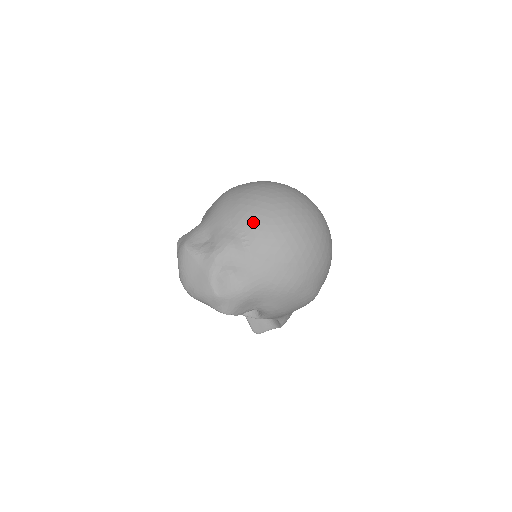
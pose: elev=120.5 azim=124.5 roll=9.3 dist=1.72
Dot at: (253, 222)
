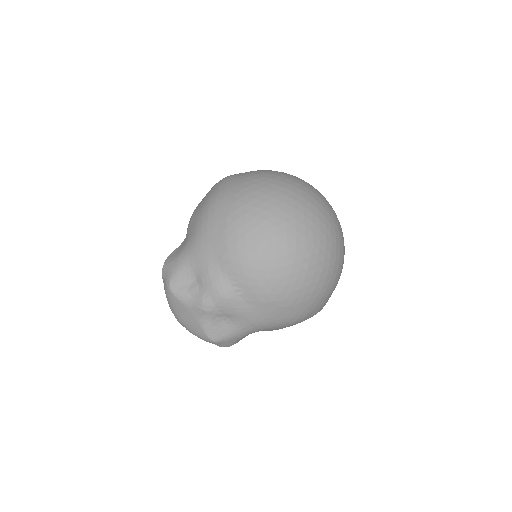
Dot at: (245, 267)
